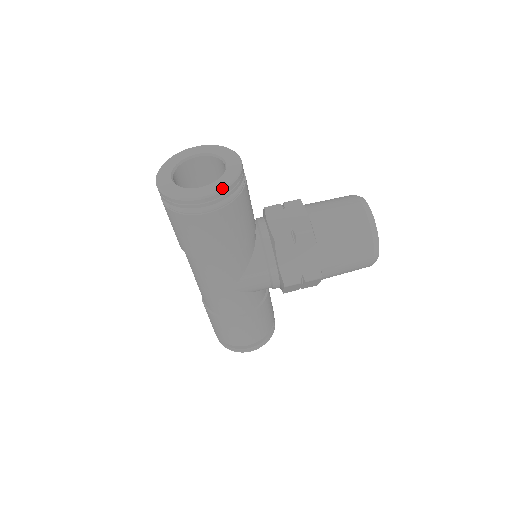
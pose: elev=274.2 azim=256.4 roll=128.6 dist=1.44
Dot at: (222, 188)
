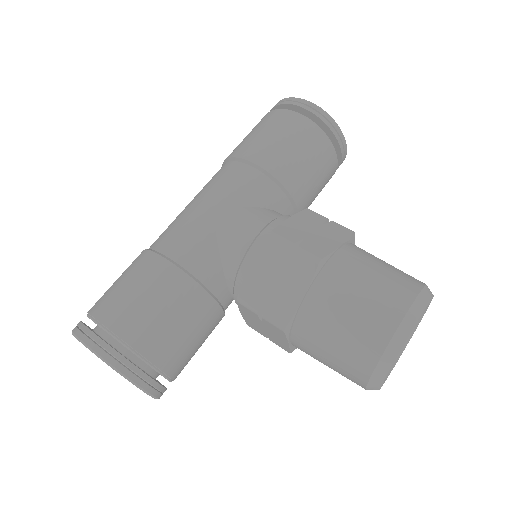
Dot at: (326, 112)
